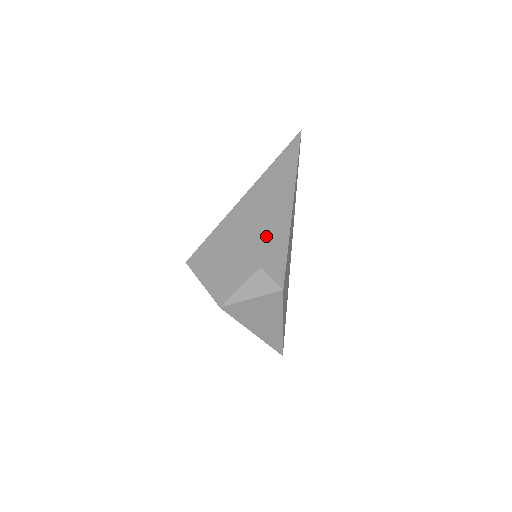
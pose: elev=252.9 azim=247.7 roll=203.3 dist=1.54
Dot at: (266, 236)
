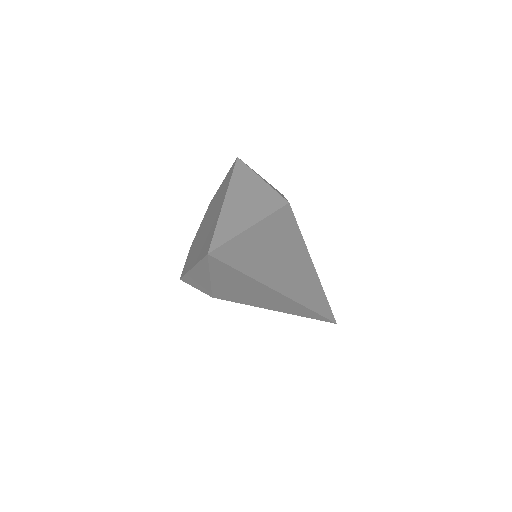
Dot at: occluded
